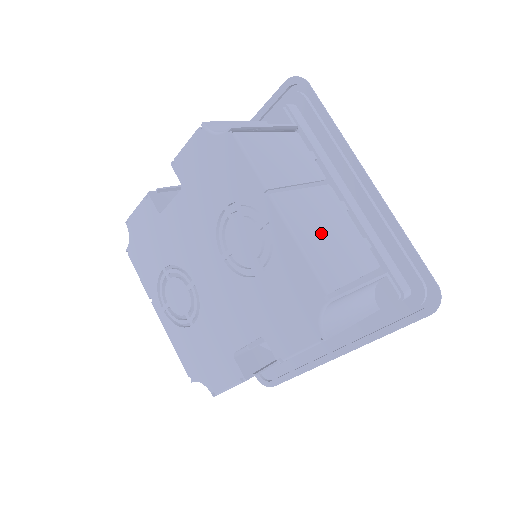
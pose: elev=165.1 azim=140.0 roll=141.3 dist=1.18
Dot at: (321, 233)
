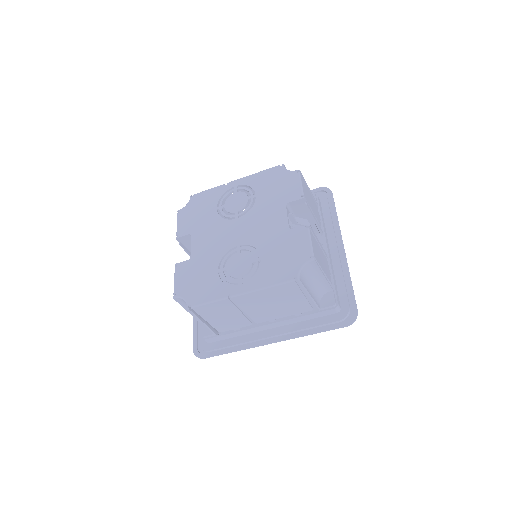
Dot at: occluded
